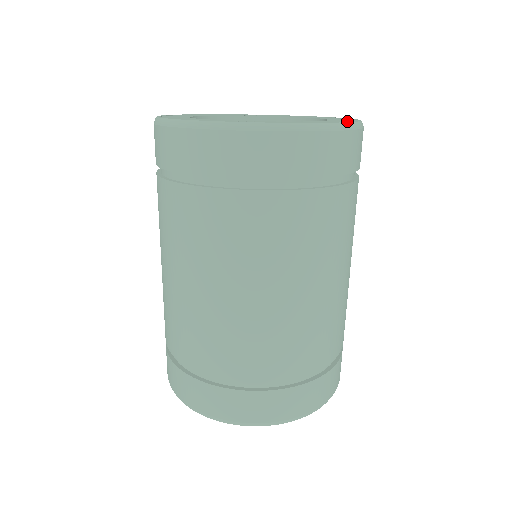
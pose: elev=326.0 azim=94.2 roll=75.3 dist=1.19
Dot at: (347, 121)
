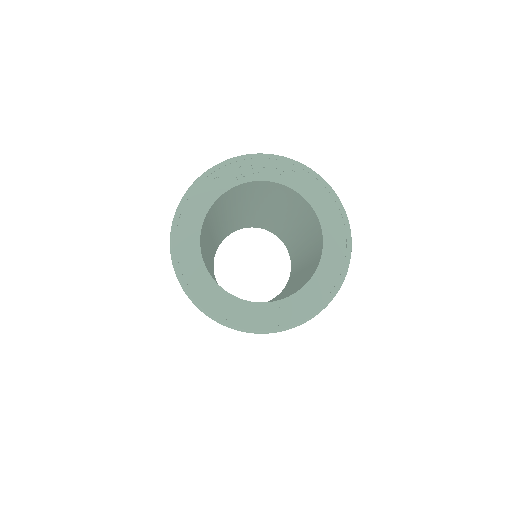
Dot at: (339, 261)
